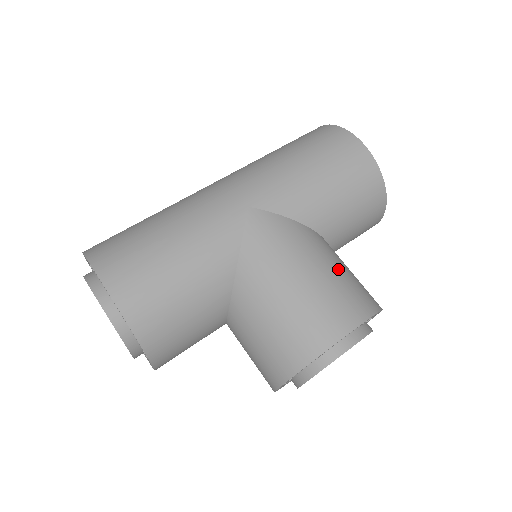
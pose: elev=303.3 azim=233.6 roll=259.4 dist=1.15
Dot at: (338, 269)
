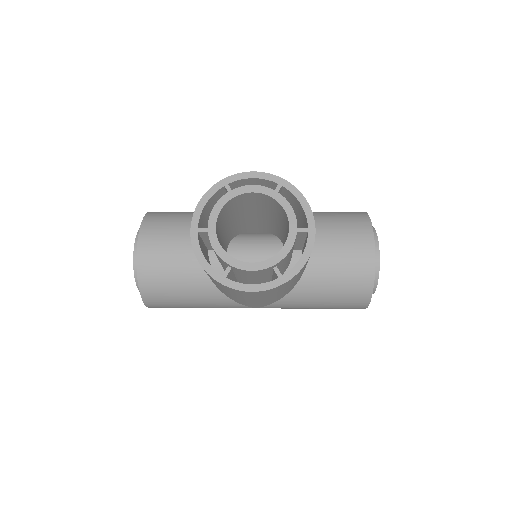
Dot at: occluded
